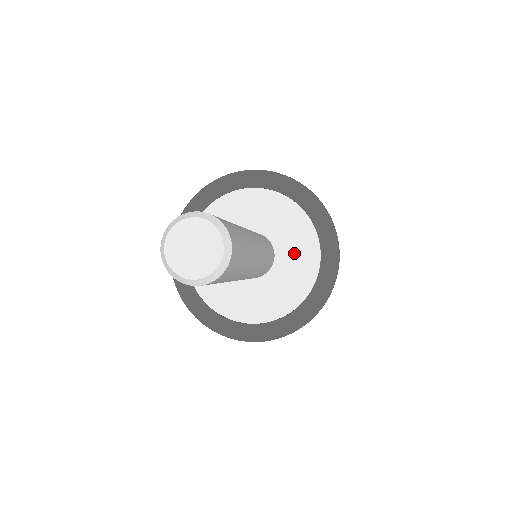
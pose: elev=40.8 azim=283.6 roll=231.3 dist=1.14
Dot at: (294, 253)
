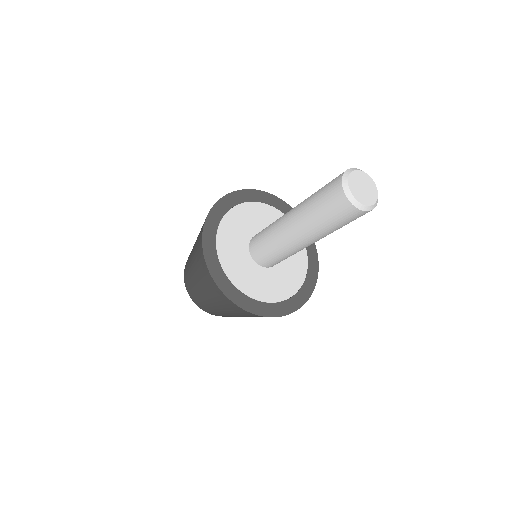
Dot at: (291, 264)
